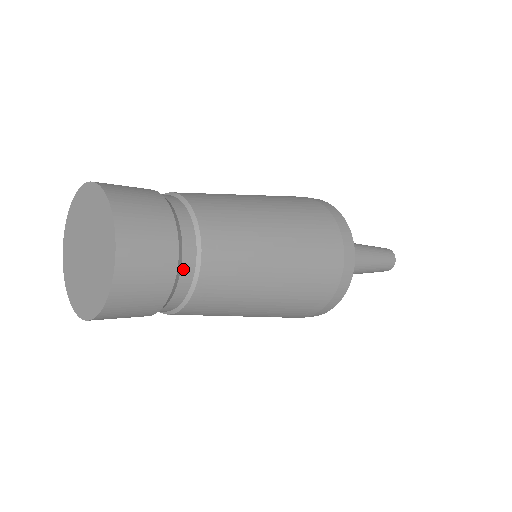
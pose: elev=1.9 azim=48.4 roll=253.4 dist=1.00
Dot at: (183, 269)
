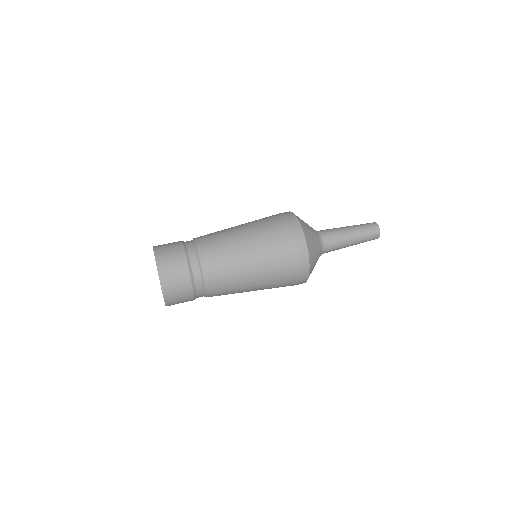
Dot at: (197, 290)
